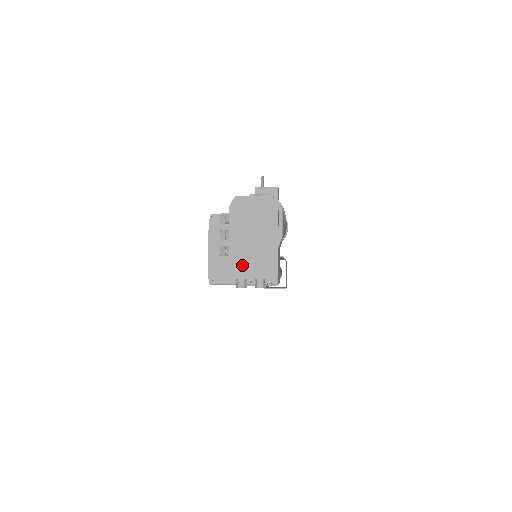
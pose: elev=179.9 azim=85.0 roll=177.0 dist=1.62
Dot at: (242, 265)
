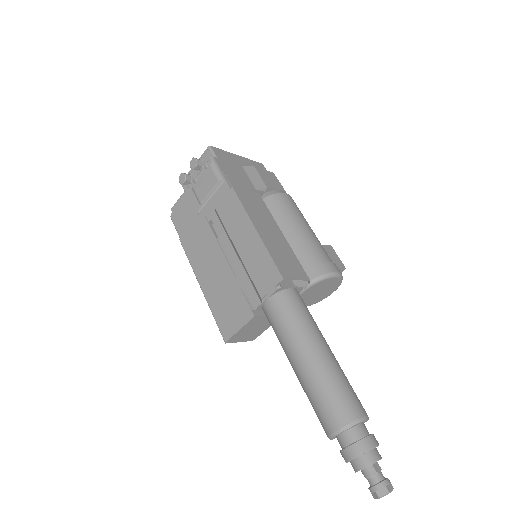
Dot at: occluded
